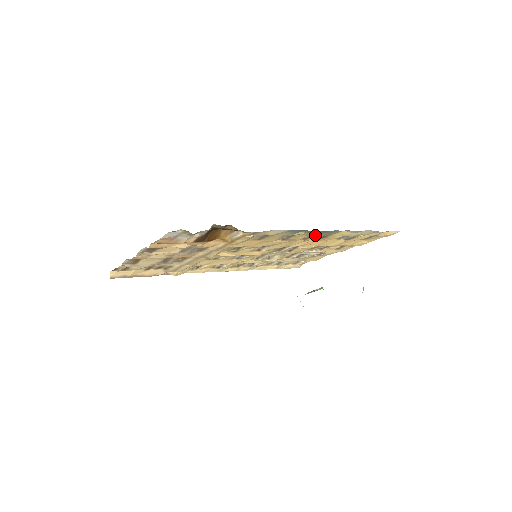
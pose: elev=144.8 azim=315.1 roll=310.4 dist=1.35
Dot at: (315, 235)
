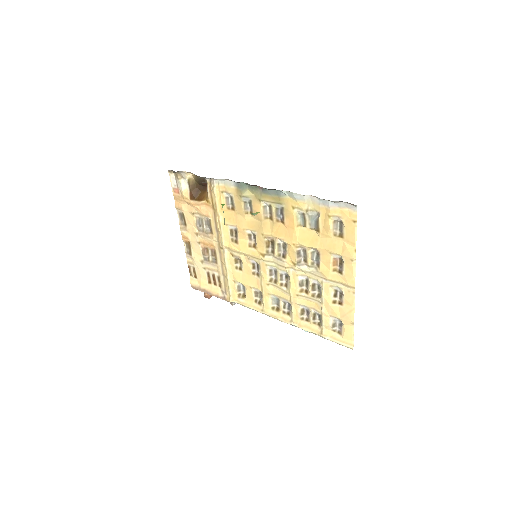
Dot at: (268, 203)
